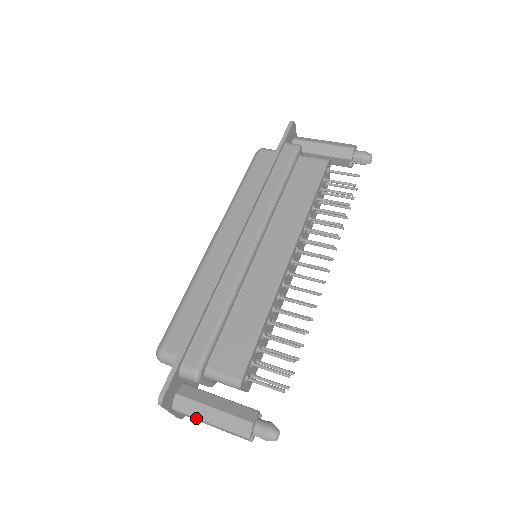
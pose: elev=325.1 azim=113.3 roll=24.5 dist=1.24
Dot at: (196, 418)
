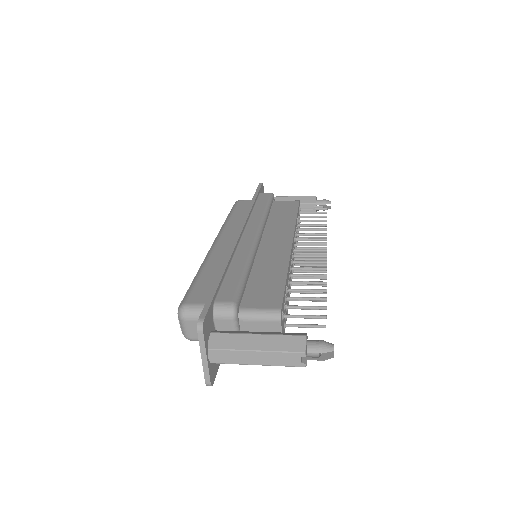
Dot at: (239, 350)
